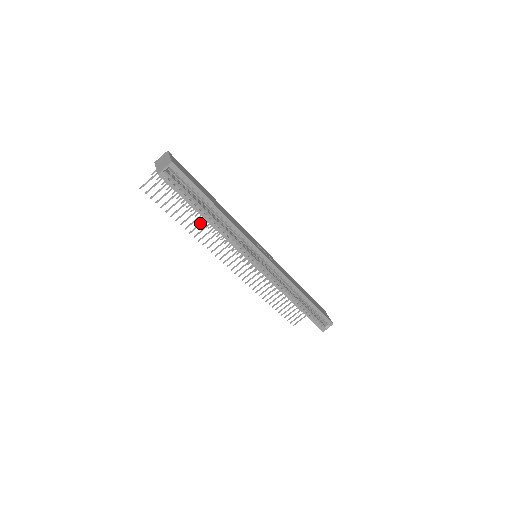
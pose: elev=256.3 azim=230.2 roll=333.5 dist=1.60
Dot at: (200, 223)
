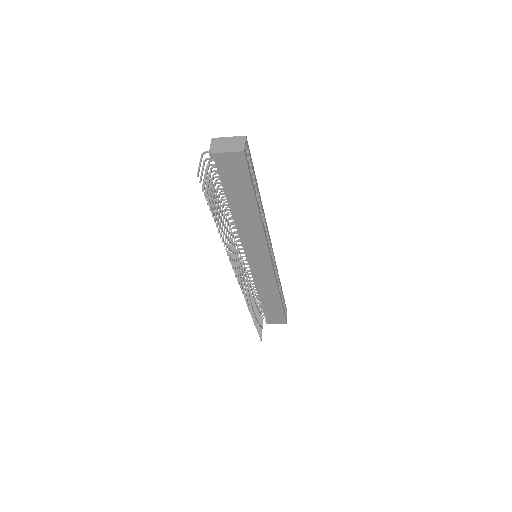
Dot at: (226, 232)
